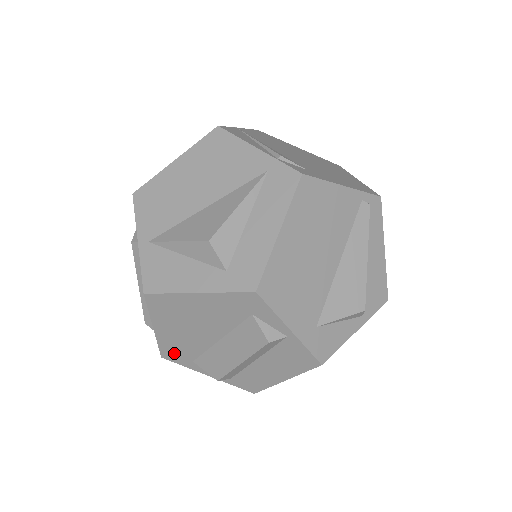
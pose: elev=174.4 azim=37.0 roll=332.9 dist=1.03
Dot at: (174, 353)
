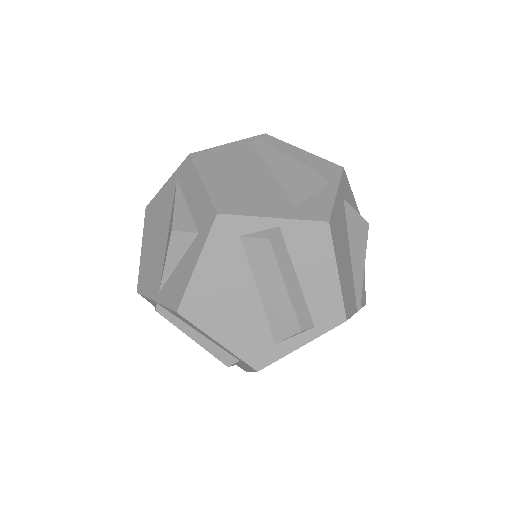
Dot at: (257, 353)
